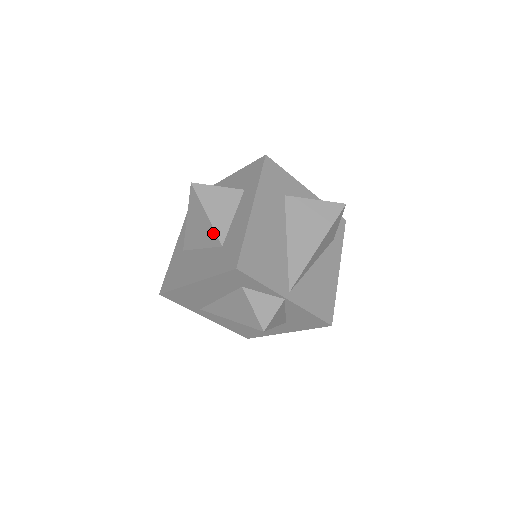
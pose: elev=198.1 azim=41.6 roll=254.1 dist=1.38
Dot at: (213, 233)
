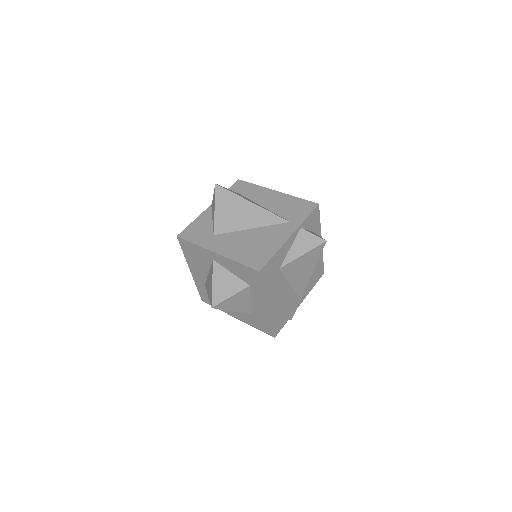
Dot at: (241, 311)
